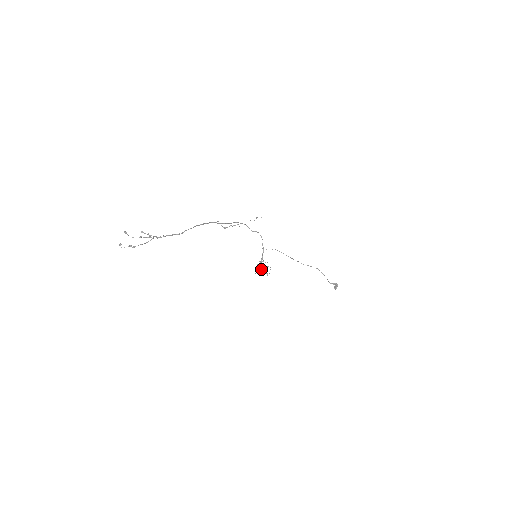
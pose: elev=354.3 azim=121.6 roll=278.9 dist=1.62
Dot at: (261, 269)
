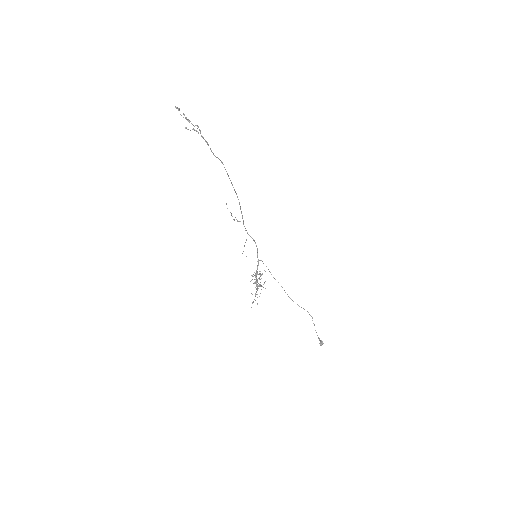
Dot at: (256, 280)
